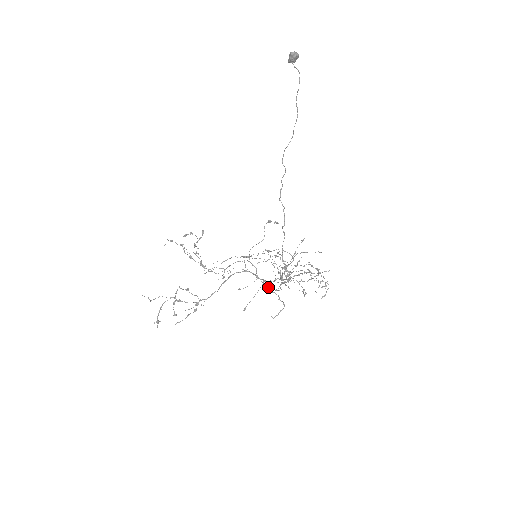
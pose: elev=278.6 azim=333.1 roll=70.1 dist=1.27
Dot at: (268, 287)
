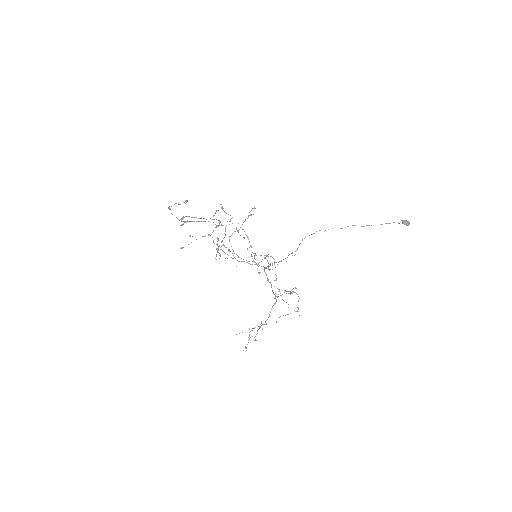
Dot at: (218, 246)
